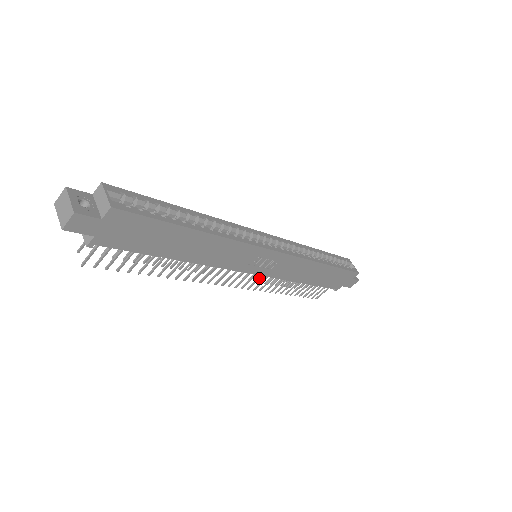
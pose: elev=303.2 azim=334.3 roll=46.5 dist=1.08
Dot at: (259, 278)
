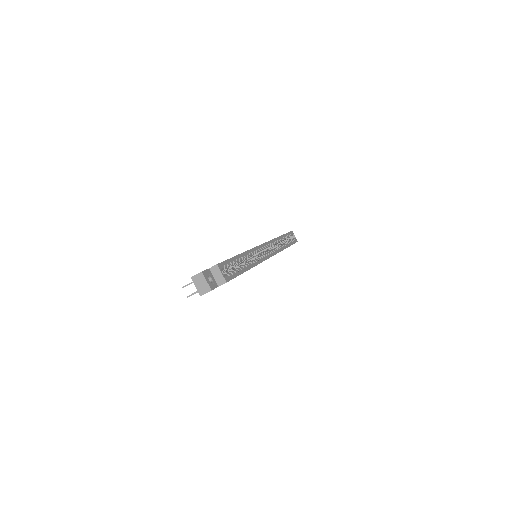
Dot at: occluded
